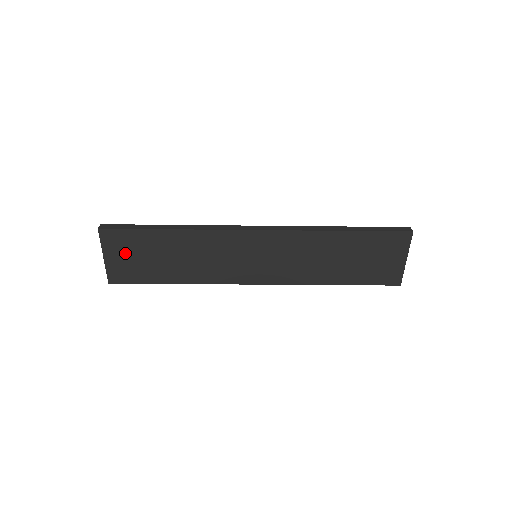
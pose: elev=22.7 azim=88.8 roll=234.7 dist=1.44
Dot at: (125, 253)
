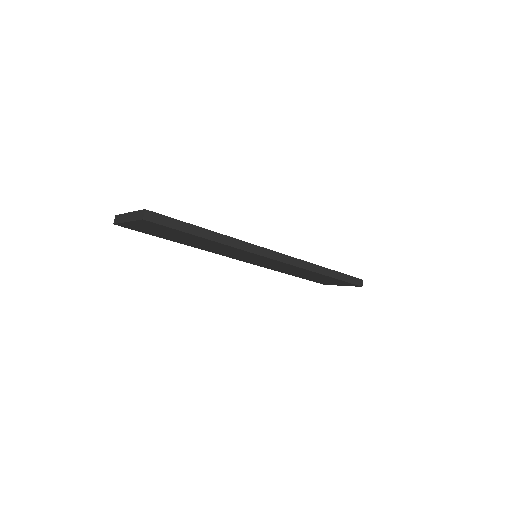
Dot at: (152, 228)
